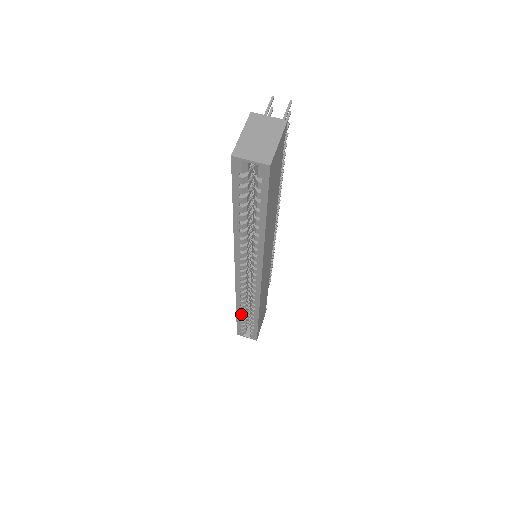
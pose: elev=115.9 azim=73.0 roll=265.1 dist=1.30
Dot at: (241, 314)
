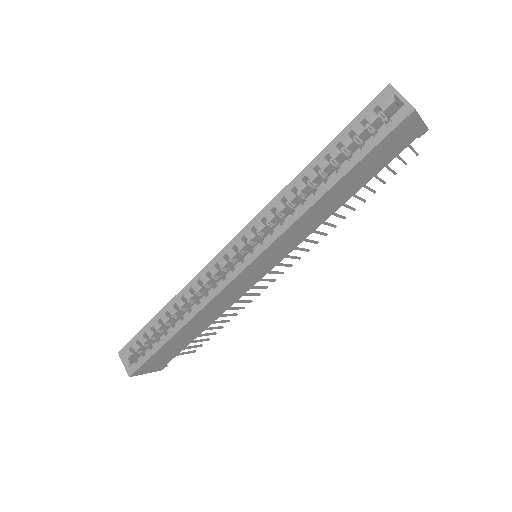
Dot at: (165, 314)
